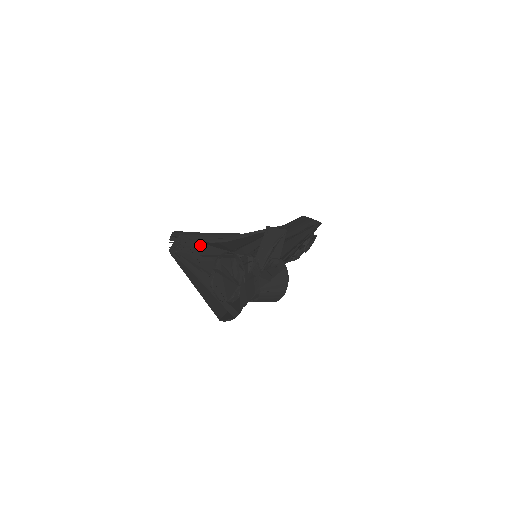
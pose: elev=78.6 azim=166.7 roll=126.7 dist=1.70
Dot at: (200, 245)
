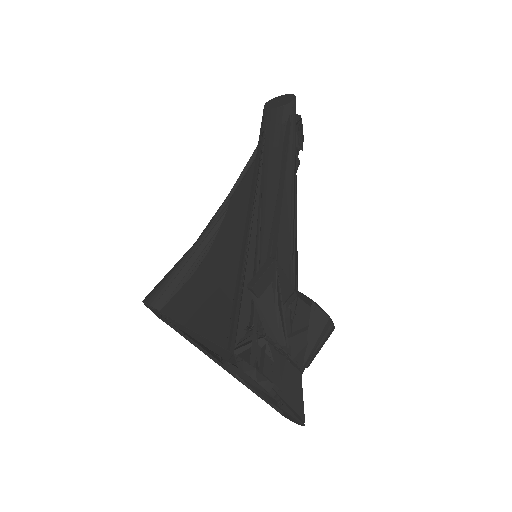
Dot at: (186, 328)
